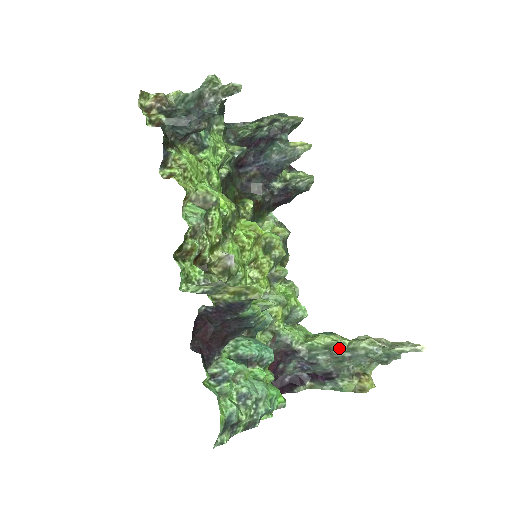
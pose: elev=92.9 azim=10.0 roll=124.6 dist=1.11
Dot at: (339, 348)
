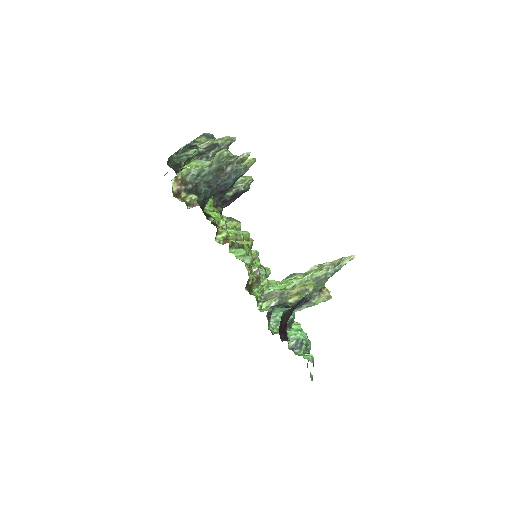
Dot at: occluded
